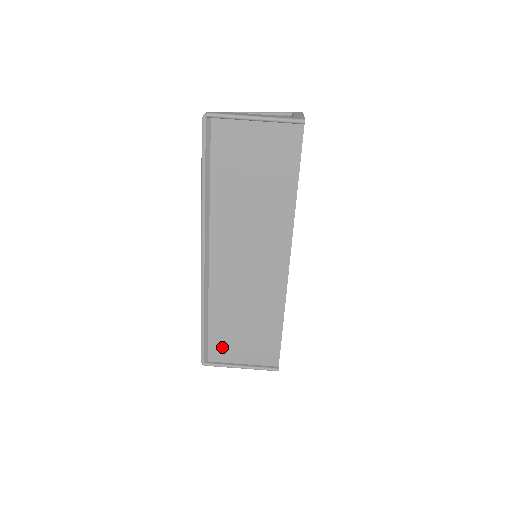
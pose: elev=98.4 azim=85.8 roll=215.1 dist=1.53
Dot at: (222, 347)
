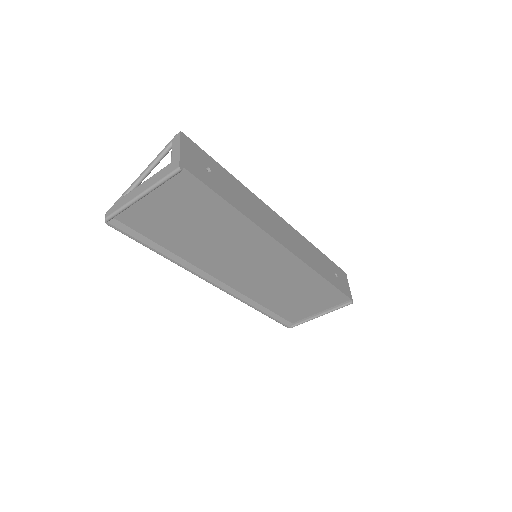
Dot at: (293, 313)
